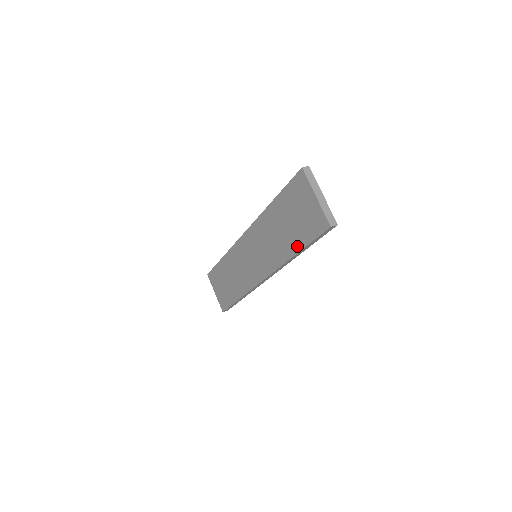
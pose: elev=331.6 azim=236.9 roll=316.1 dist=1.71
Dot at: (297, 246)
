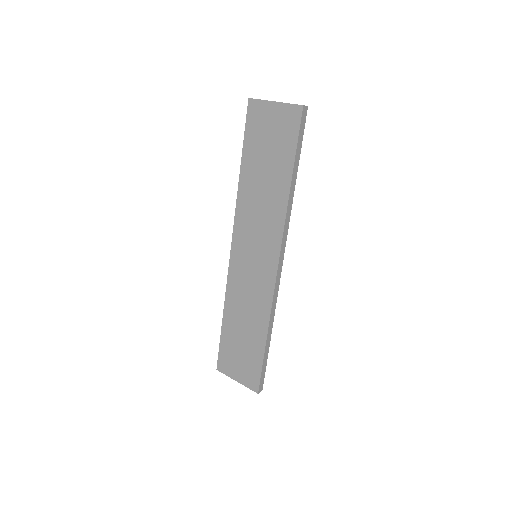
Dot at: (287, 171)
